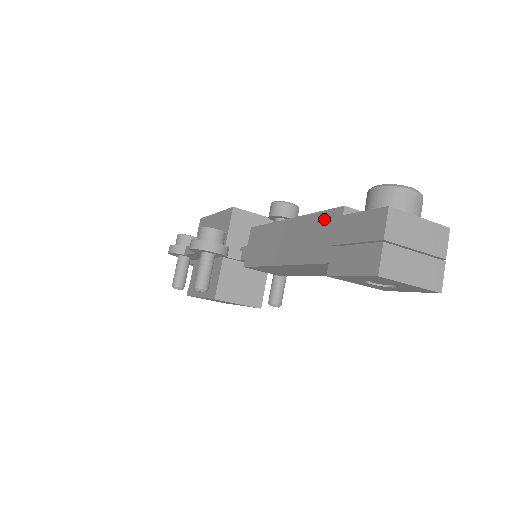
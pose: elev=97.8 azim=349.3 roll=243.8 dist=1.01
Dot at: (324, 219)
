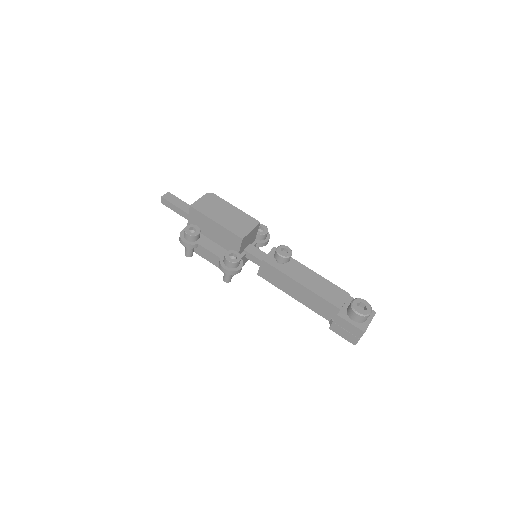
Dot at: (327, 305)
